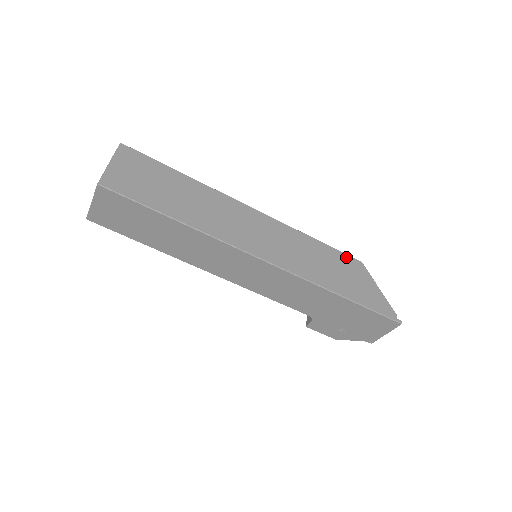
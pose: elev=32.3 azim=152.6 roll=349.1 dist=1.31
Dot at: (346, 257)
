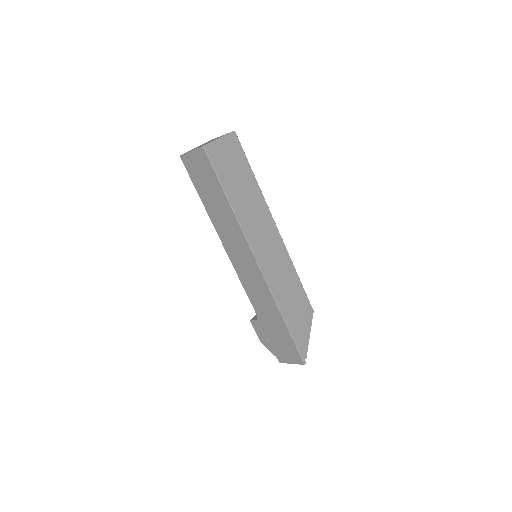
Dot at: (307, 300)
